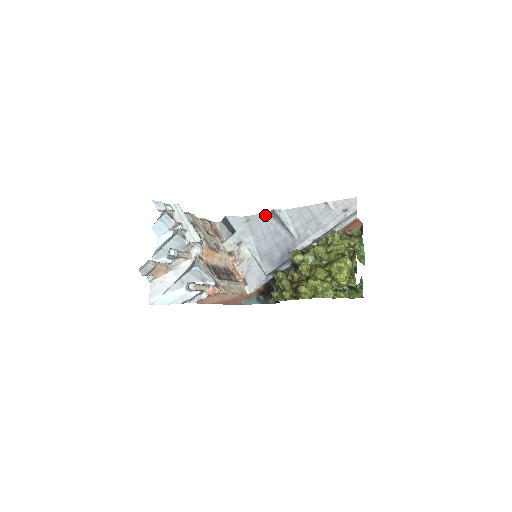
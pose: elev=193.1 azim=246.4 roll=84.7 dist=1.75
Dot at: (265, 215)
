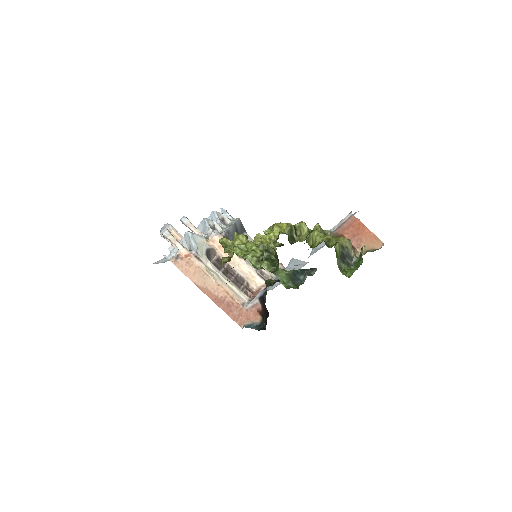
Dot at: occluded
